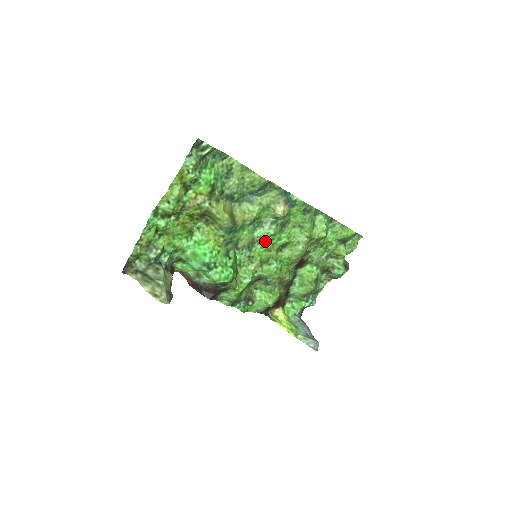
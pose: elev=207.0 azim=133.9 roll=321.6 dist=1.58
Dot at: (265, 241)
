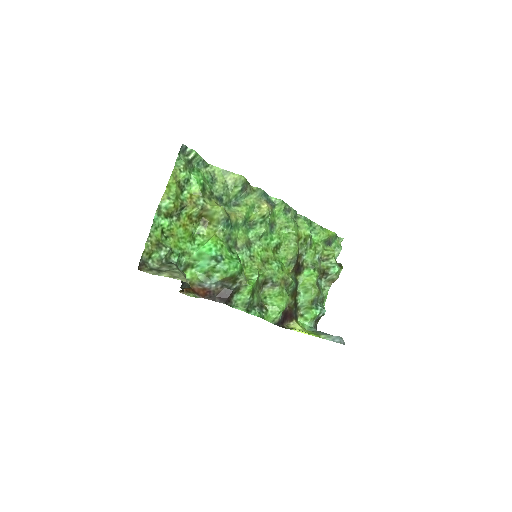
Dot at: (260, 240)
